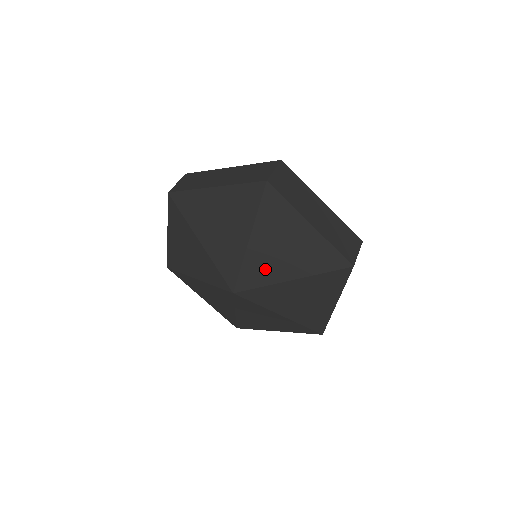
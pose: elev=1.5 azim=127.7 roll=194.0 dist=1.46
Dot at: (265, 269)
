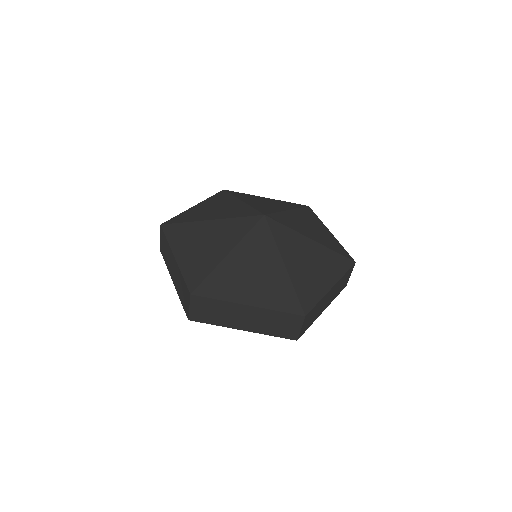
Dot at: occluded
